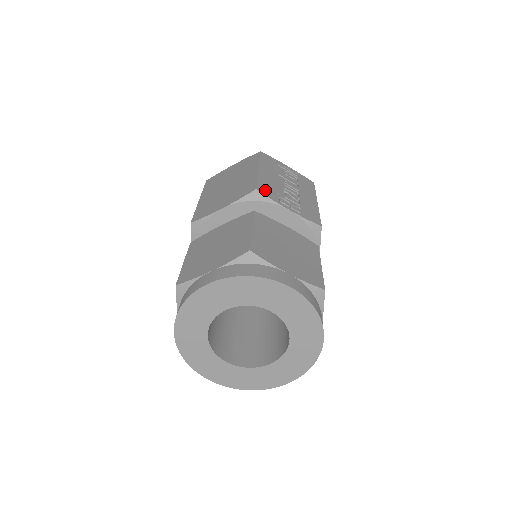
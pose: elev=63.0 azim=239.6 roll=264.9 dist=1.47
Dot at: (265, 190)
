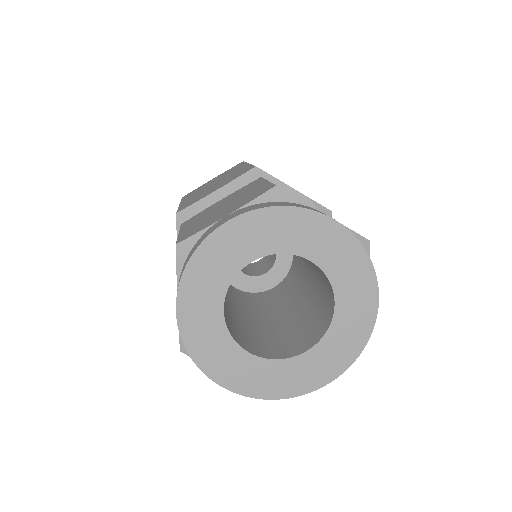
Dot at: occluded
